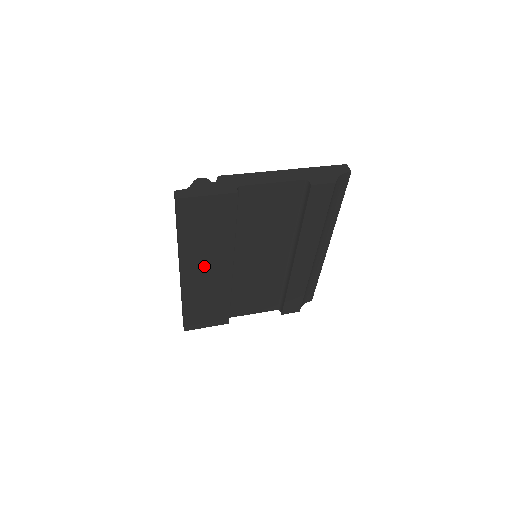
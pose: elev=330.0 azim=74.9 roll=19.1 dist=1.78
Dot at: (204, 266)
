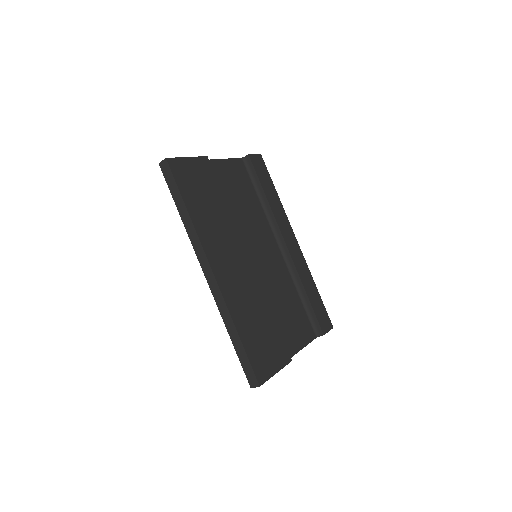
Dot at: (225, 254)
